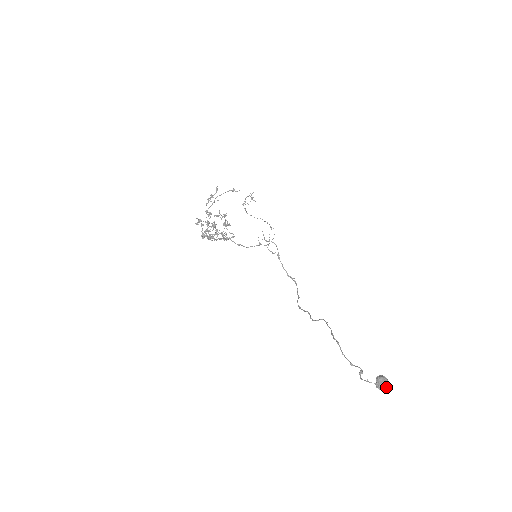
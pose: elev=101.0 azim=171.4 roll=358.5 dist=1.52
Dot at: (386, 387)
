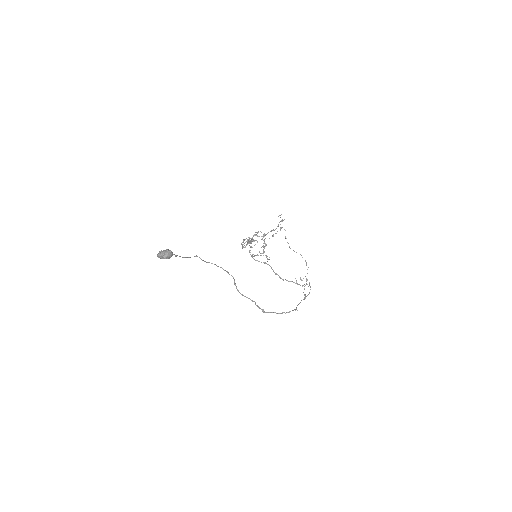
Dot at: (161, 253)
